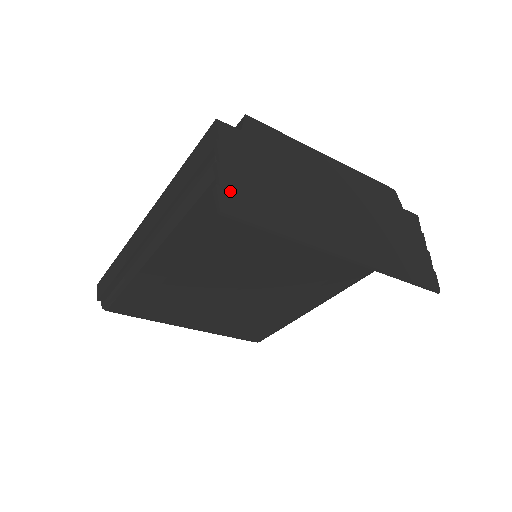
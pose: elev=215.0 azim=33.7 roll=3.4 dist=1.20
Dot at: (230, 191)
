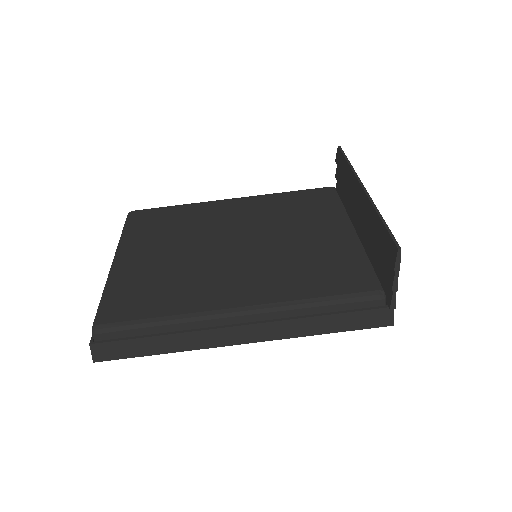
Dot at: occluded
